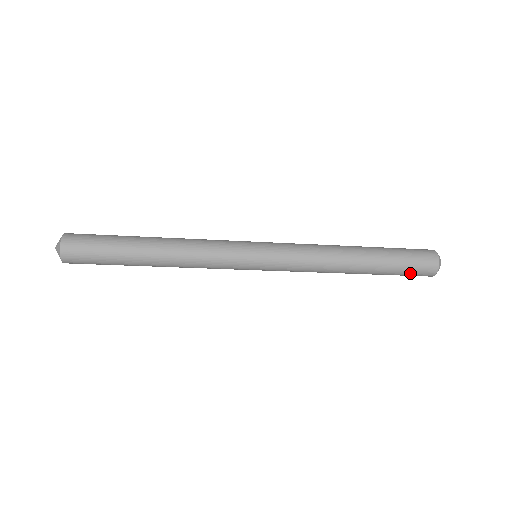
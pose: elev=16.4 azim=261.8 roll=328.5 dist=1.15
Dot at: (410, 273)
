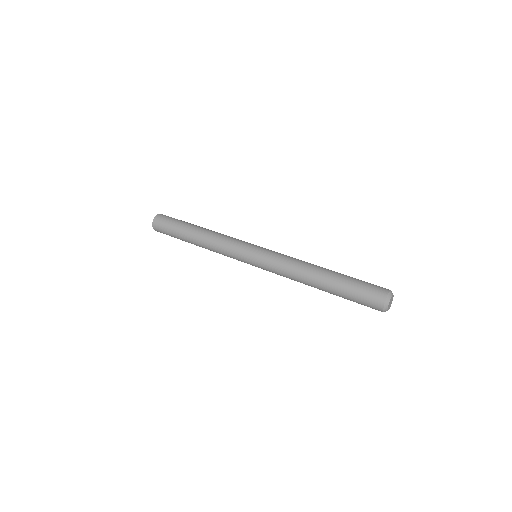
Dot at: occluded
